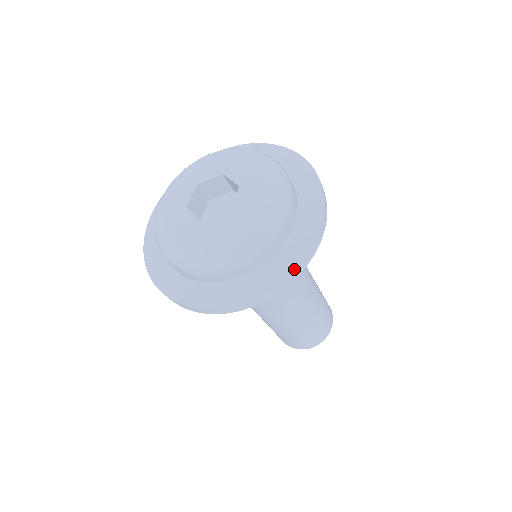
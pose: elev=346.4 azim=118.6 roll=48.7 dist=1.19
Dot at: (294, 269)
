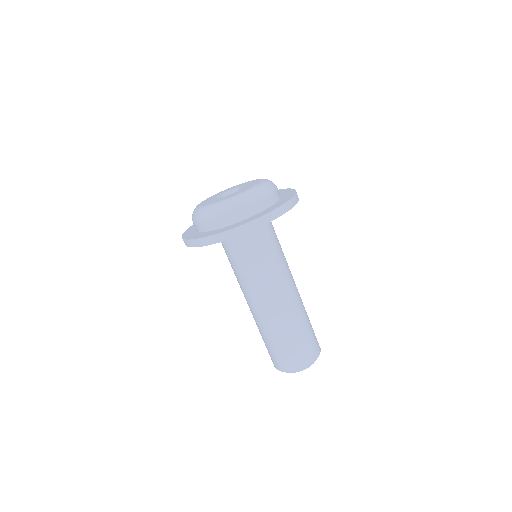
Dot at: (212, 235)
